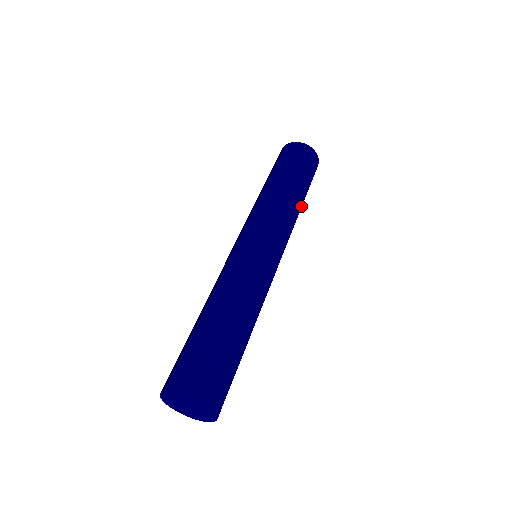
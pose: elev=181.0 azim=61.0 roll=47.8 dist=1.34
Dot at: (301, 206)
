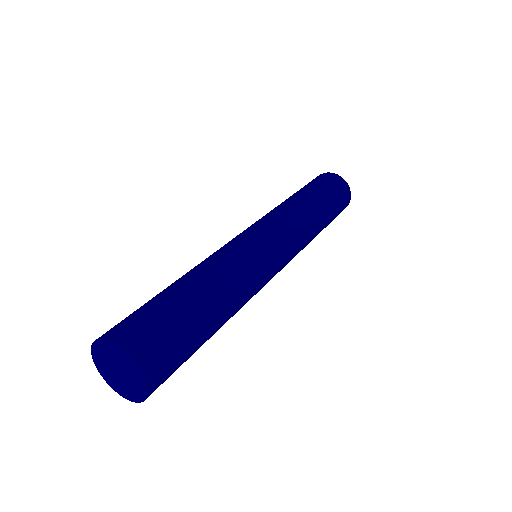
Dot at: (310, 203)
